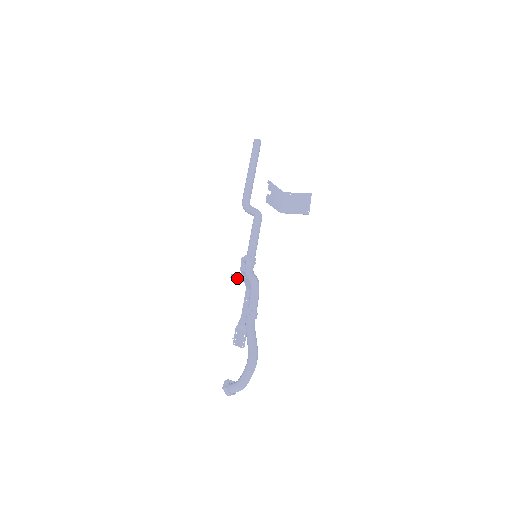
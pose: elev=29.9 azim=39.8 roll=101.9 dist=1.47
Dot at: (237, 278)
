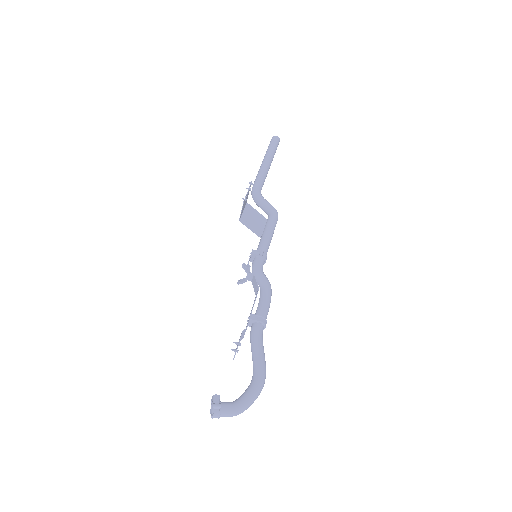
Dot at: (248, 271)
